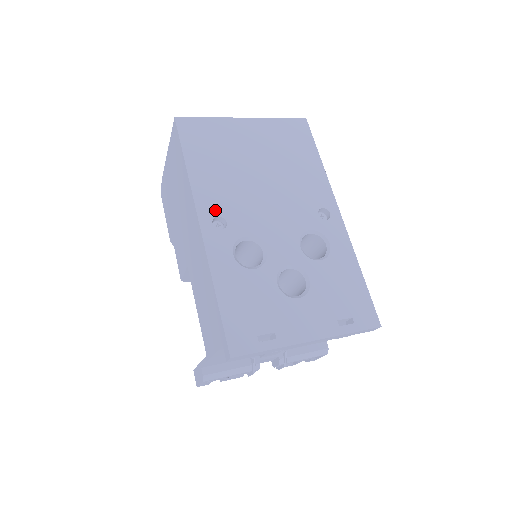
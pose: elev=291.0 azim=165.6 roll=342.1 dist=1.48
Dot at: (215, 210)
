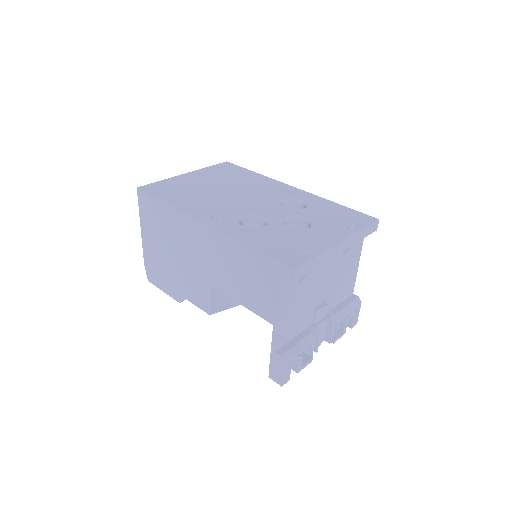
Dot at: (208, 213)
